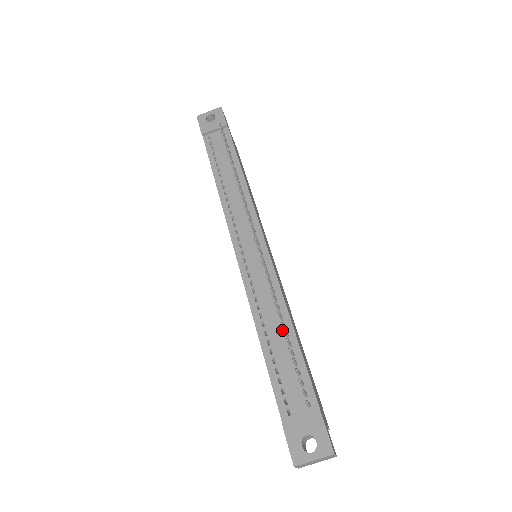
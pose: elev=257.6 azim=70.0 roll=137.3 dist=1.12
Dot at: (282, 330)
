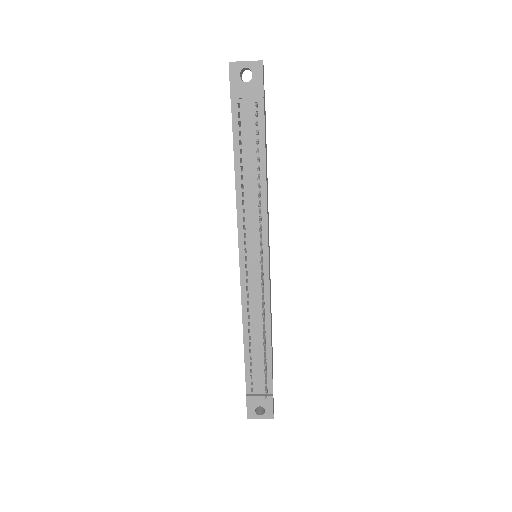
Dot at: (262, 339)
